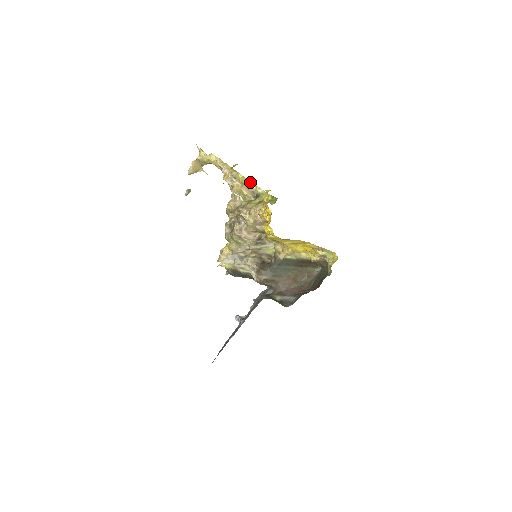
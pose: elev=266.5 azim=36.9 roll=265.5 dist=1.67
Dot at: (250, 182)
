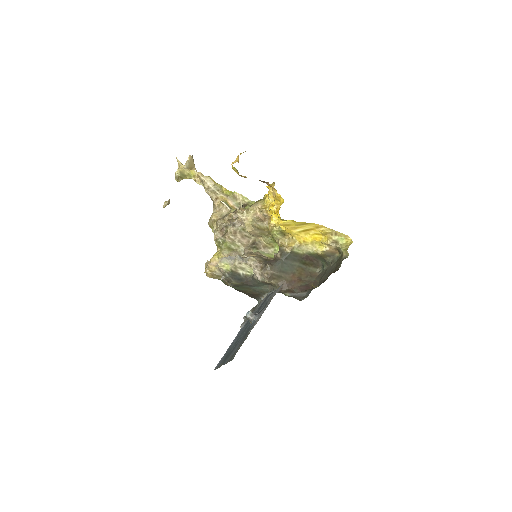
Dot at: (236, 193)
